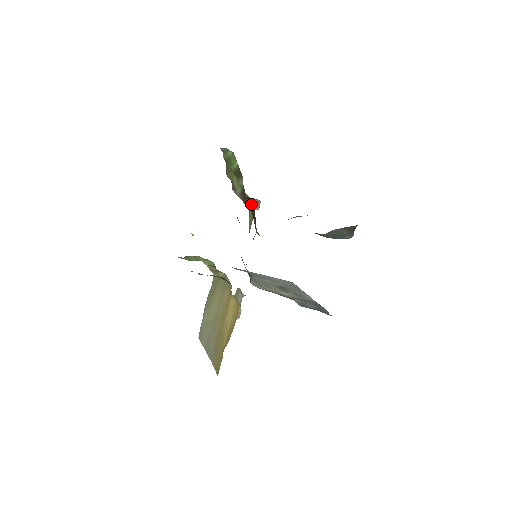
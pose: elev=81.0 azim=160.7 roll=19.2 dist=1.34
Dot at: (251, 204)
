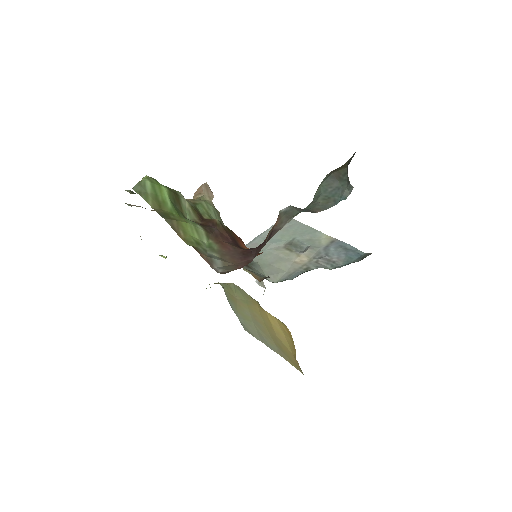
Dot at: (221, 229)
